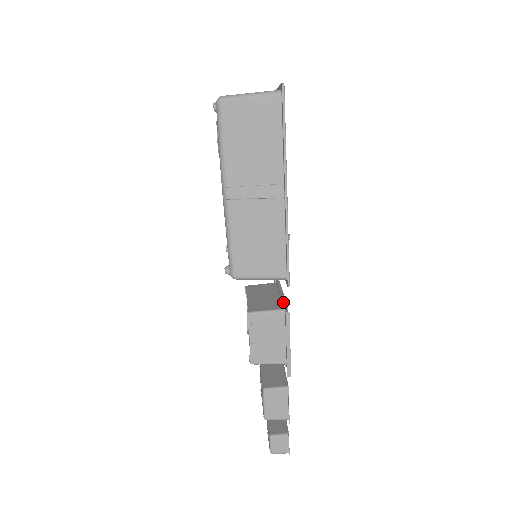
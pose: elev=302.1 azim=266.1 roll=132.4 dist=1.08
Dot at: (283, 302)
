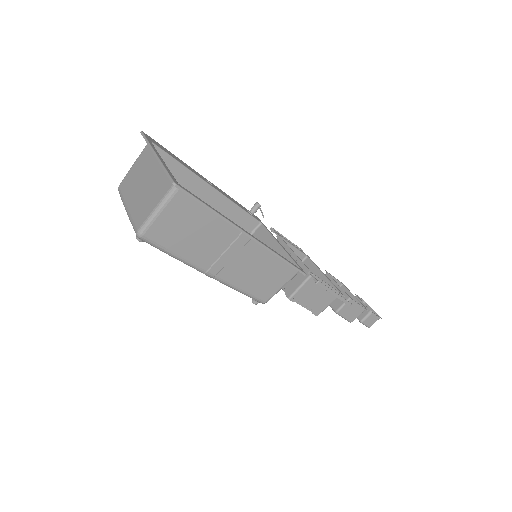
Dot at: (305, 269)
